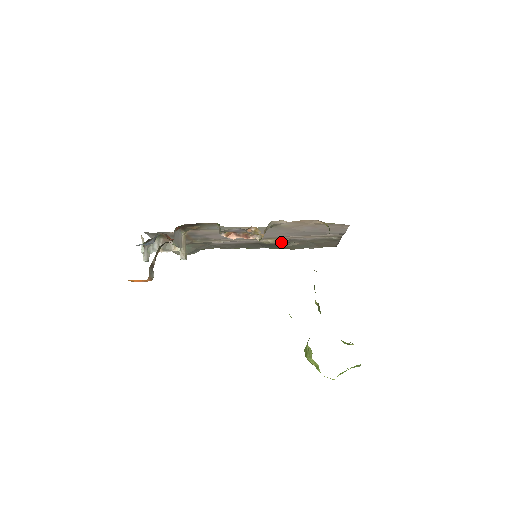
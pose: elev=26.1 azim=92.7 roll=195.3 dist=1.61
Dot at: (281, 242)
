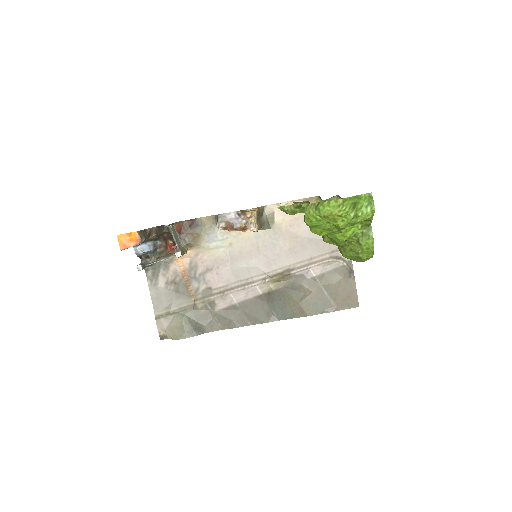
Dot at: (289, 282)
